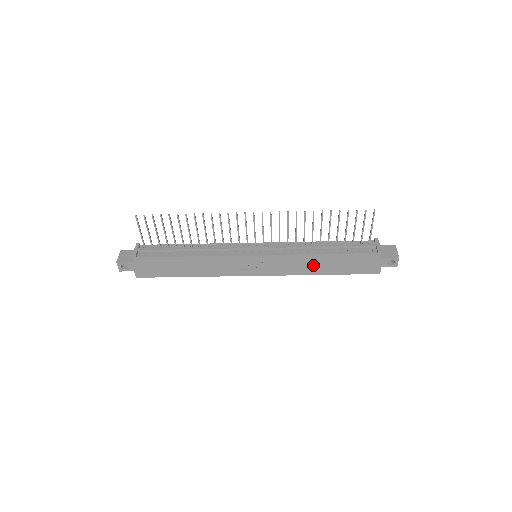
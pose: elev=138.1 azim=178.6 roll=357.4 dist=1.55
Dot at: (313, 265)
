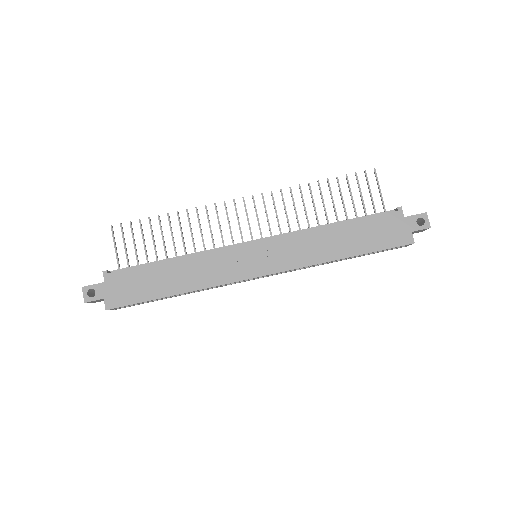
Dot at: (327, 245)
